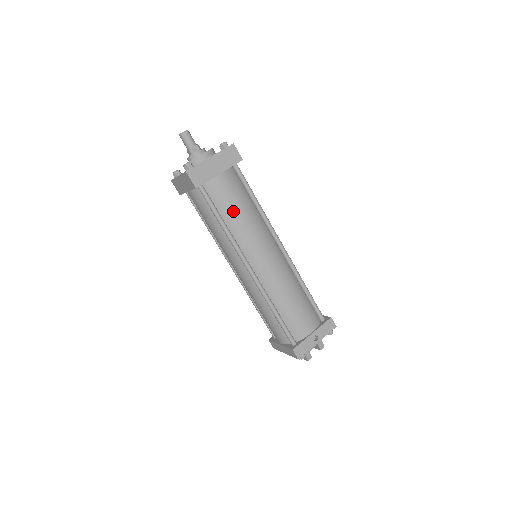
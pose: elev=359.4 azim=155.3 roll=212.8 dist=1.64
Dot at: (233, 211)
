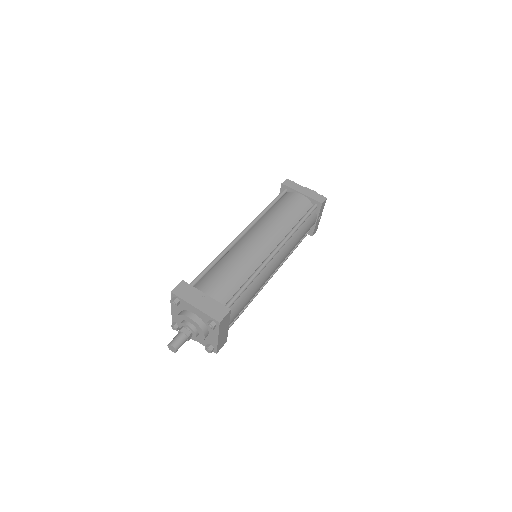
Dot at: occluded
